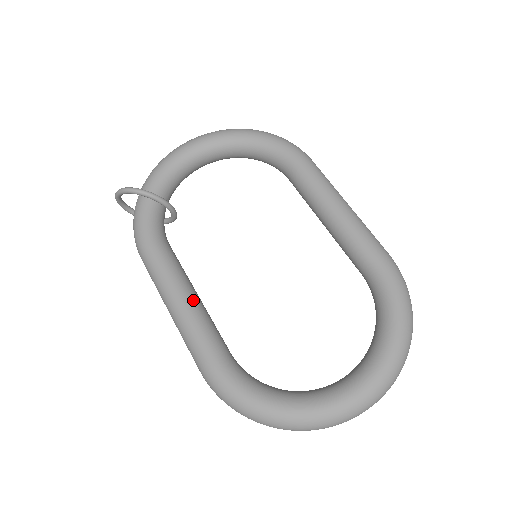
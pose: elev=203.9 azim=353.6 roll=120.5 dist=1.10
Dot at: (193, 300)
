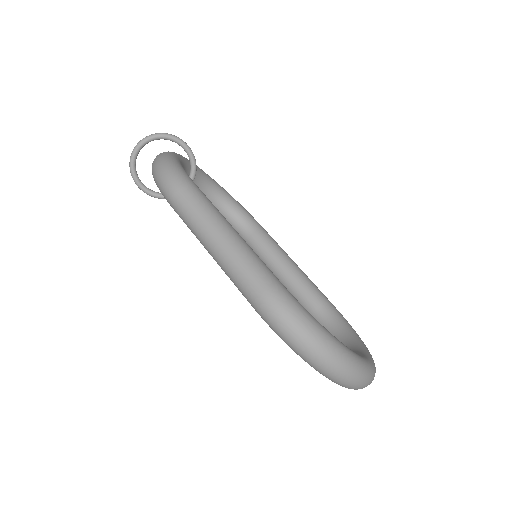
Dot at: occluded
